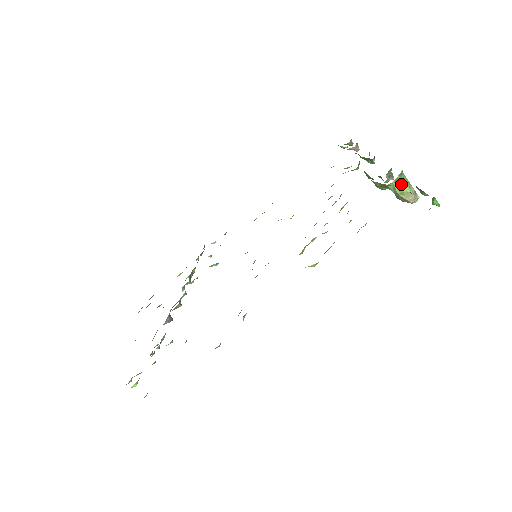
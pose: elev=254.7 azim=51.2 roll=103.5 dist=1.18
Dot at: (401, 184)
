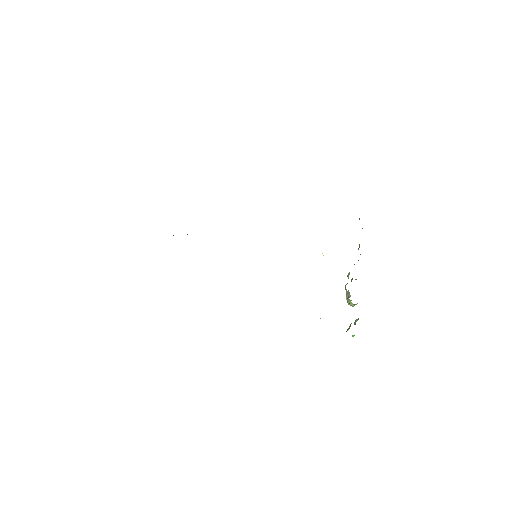
Dot at: (354, 304)
